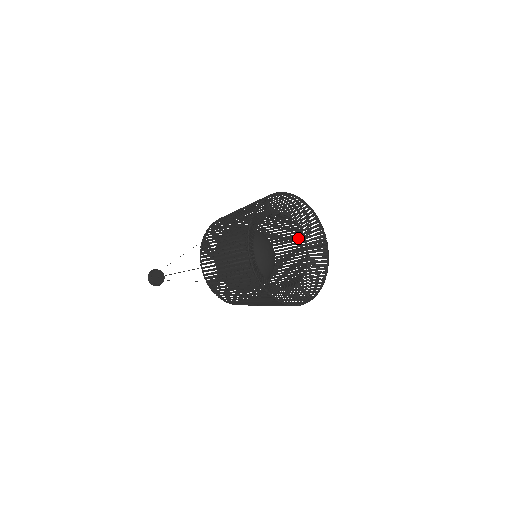
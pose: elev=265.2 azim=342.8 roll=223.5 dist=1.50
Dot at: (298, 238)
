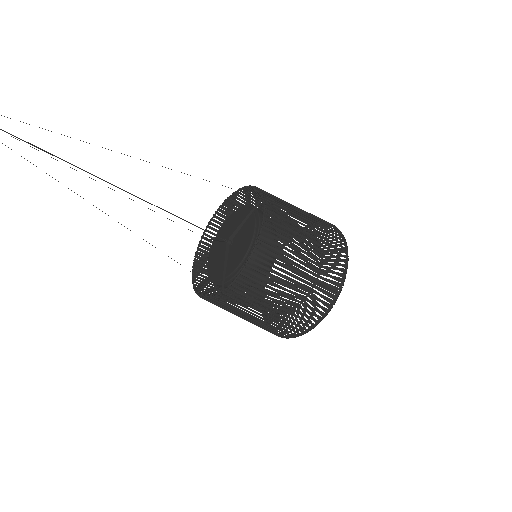
Dot at: occluded
